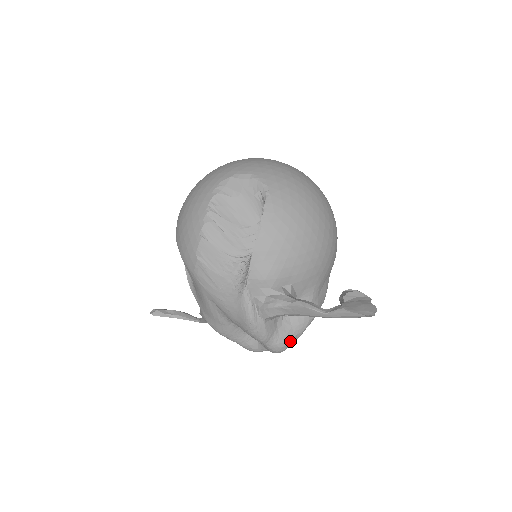
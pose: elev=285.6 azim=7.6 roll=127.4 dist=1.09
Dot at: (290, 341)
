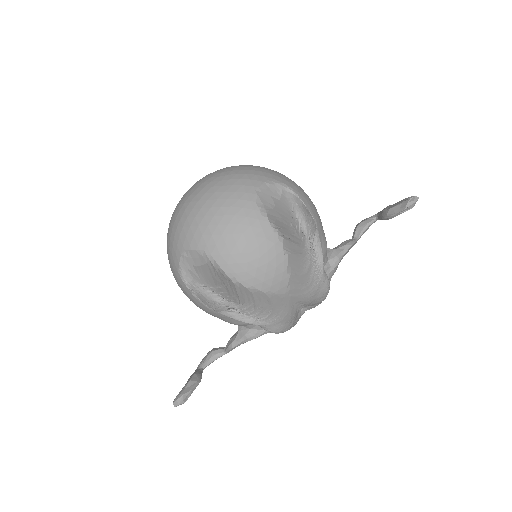
Dot at: occluded
